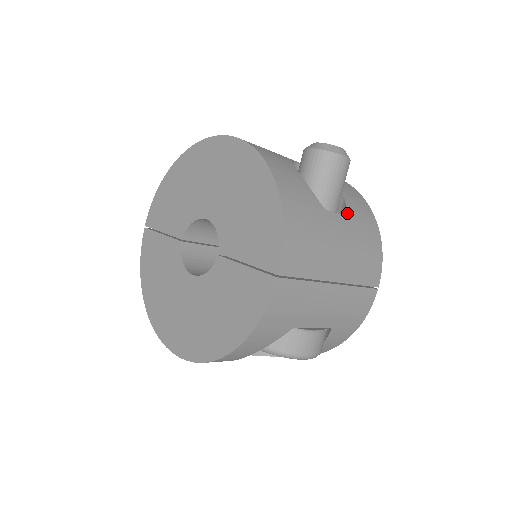
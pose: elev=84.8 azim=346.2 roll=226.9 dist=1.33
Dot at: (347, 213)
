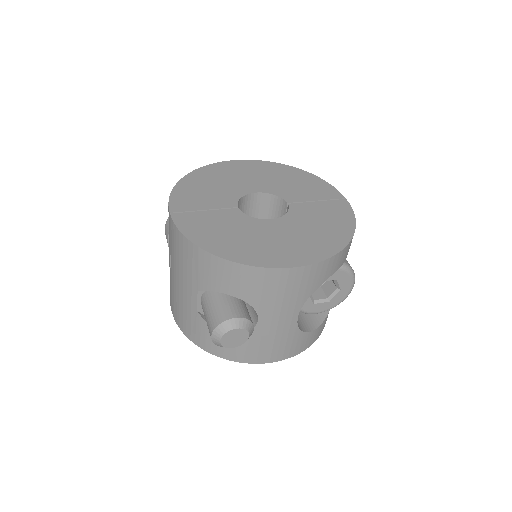
Dot at: occluded
